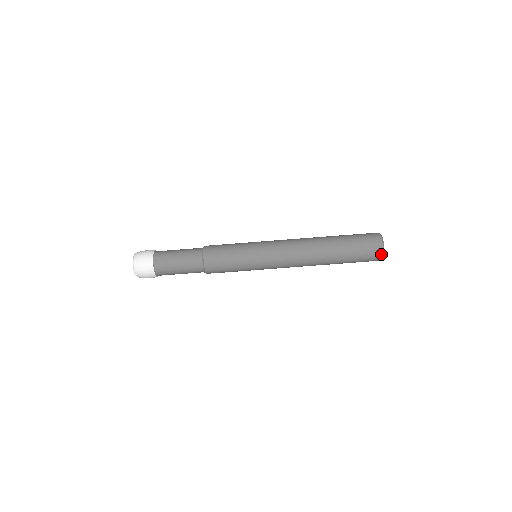
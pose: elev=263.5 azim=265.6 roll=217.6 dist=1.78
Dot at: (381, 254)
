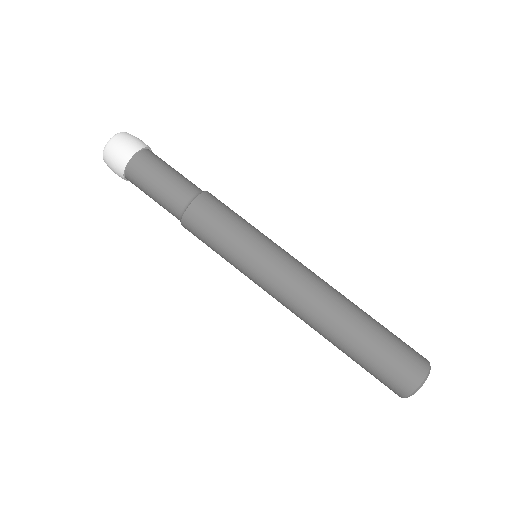
Dot at: (422, 377)
